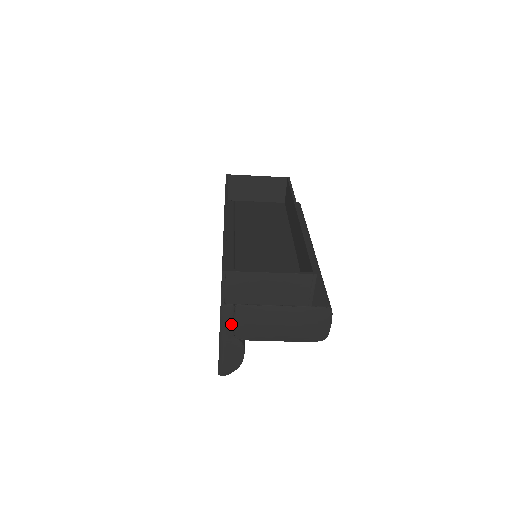
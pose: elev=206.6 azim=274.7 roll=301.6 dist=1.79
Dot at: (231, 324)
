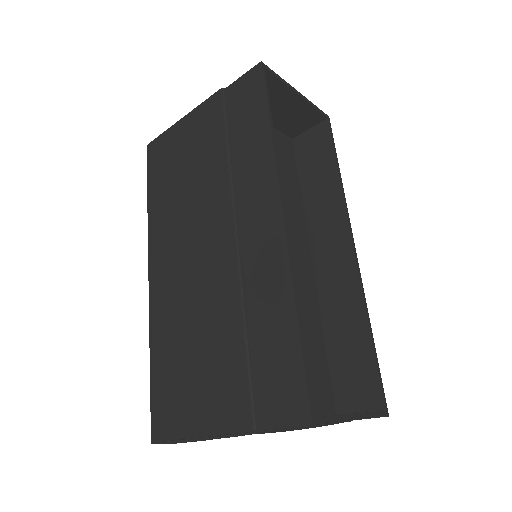
Dot at: occluded
